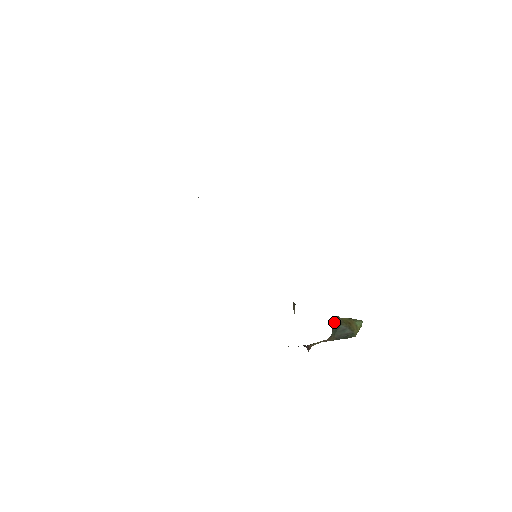
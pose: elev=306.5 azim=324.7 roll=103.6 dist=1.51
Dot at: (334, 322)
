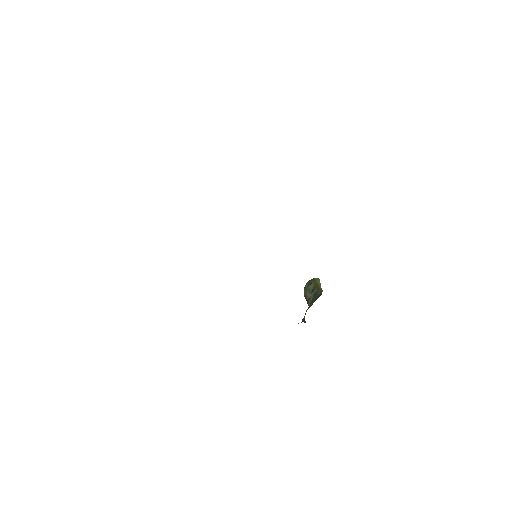
Dot at: (309, 289)
